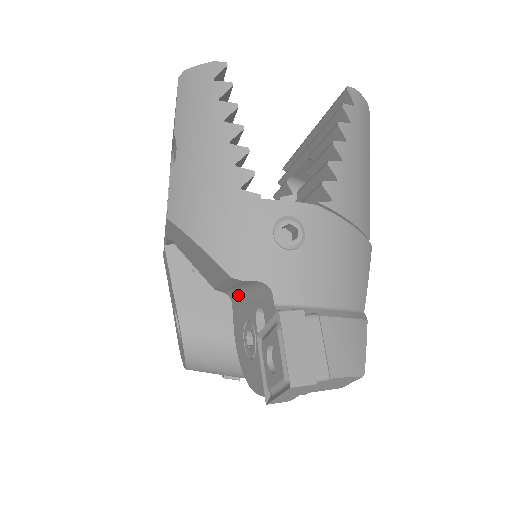
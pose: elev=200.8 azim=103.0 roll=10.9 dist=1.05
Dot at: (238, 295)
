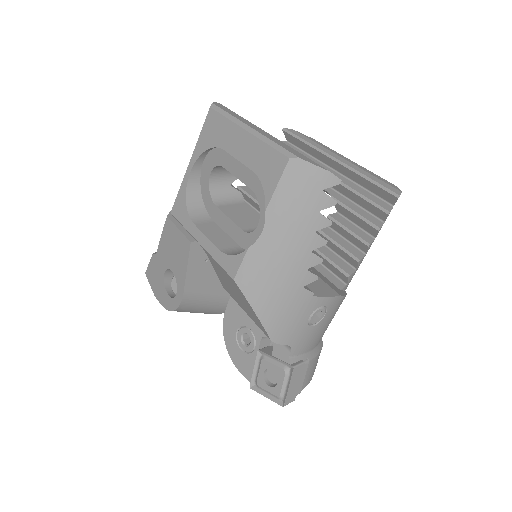
Dot at: occluded
